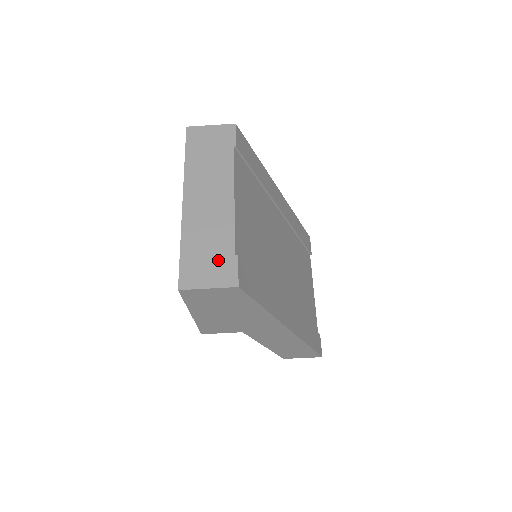
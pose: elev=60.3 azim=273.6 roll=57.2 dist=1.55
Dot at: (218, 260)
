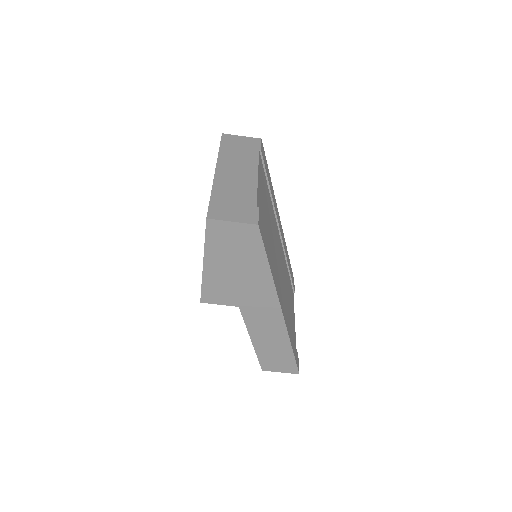
Dot at: (242, 207)
